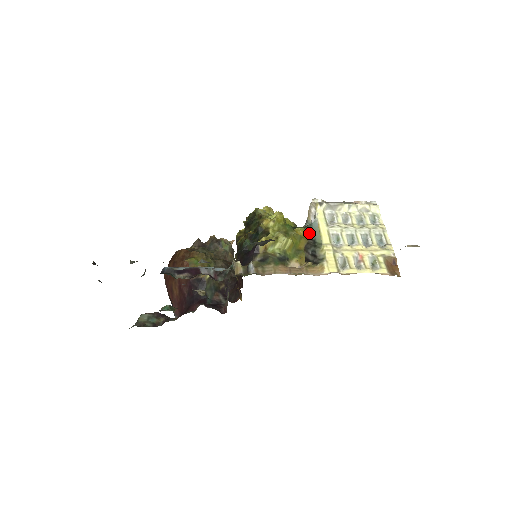
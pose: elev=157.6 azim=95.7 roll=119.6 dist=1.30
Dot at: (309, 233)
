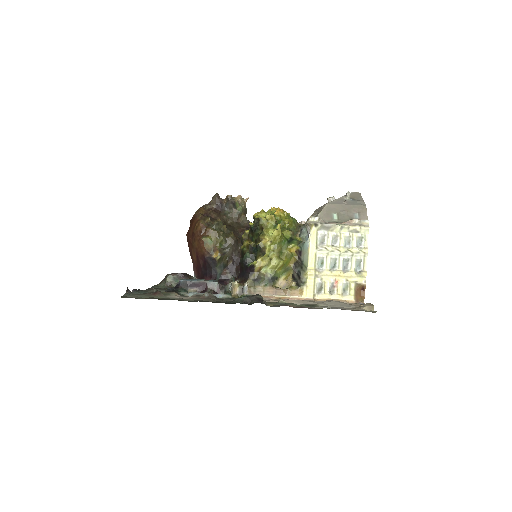
Dot at: (300, 252)
